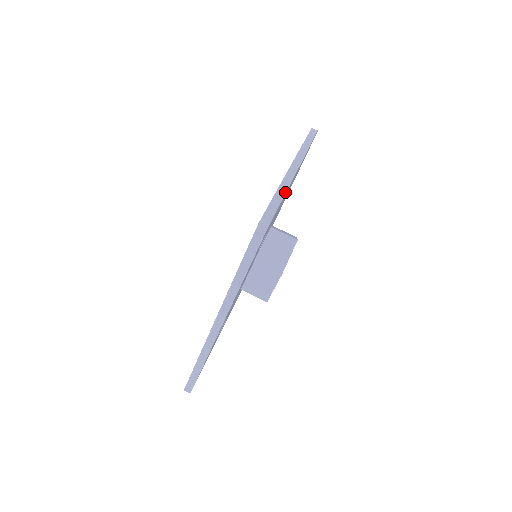
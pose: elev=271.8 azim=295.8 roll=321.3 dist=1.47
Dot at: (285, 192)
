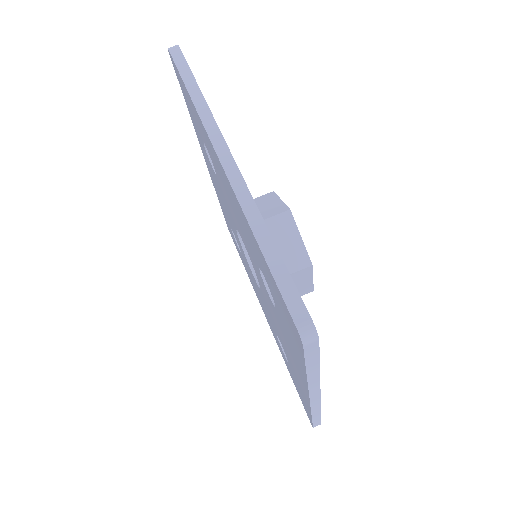
Dot at: (266, 229)
